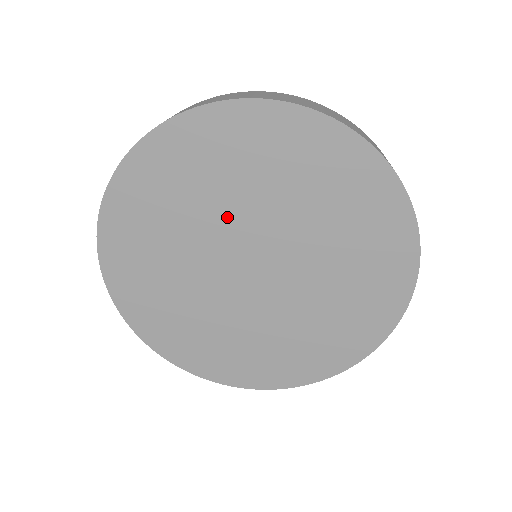
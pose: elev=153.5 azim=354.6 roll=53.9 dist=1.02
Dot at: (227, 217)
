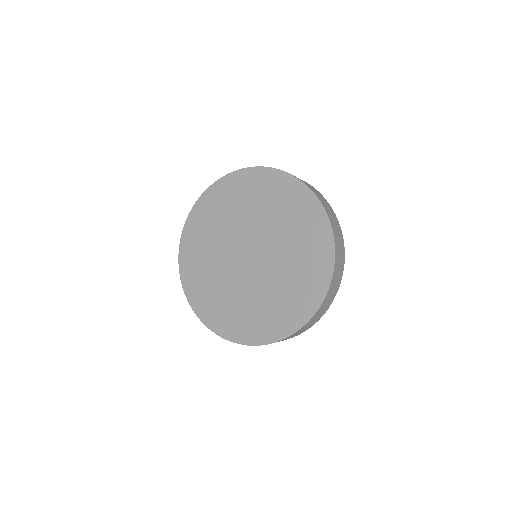
Dot at: (242, 224)
